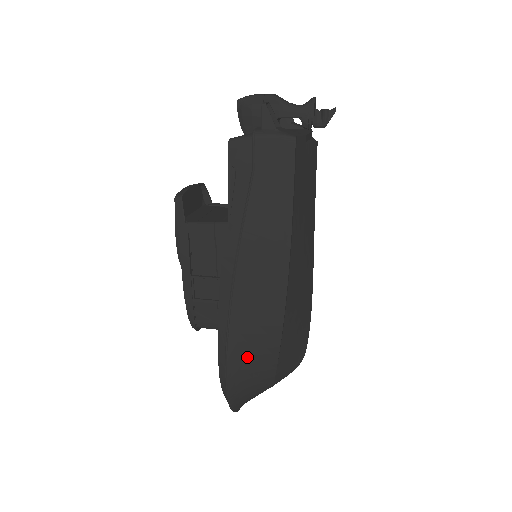
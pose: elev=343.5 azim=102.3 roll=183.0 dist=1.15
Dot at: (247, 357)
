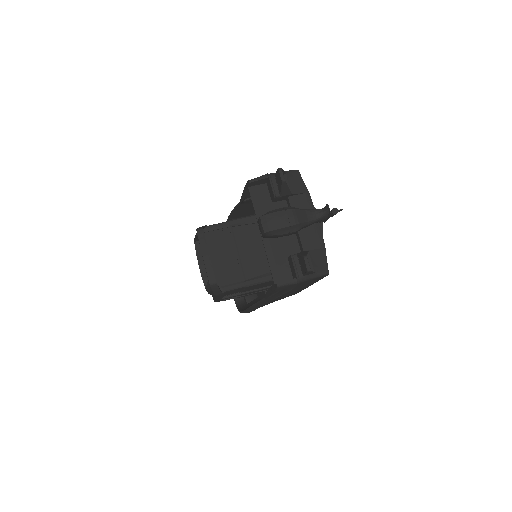
Dot at: occluded
